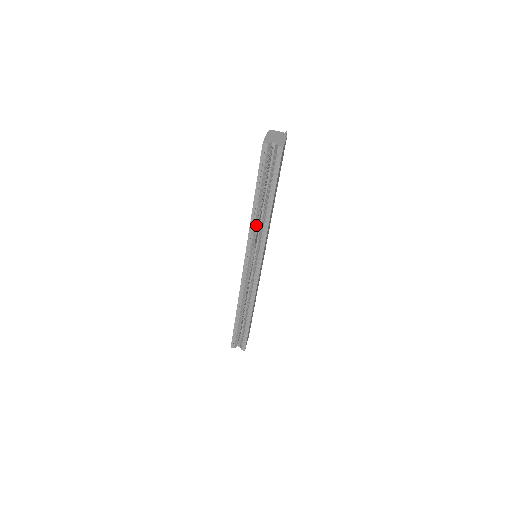
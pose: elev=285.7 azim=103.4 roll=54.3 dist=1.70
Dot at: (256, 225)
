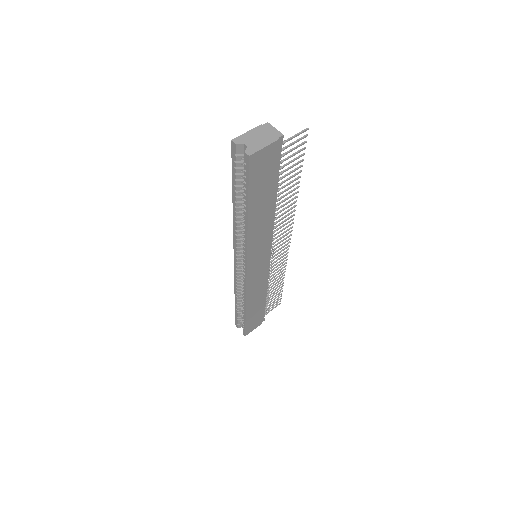
Dot at: (240, 227)
